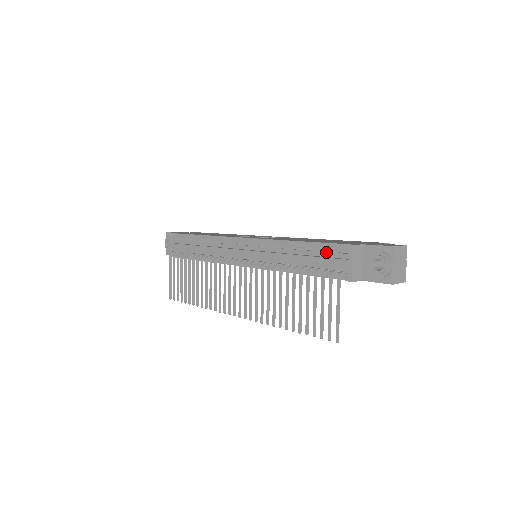
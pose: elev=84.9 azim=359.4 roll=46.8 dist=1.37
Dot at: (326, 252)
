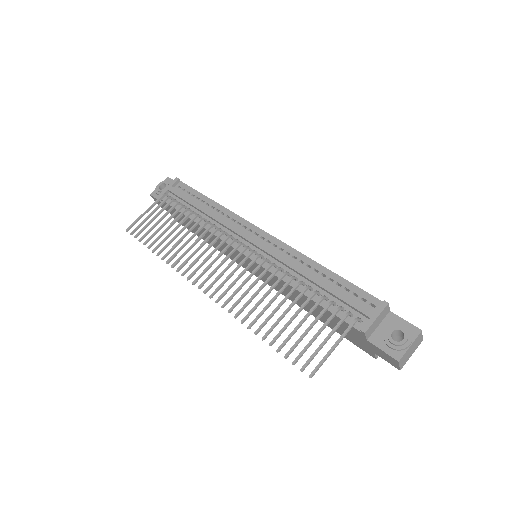
Dot at: (351, 293)
